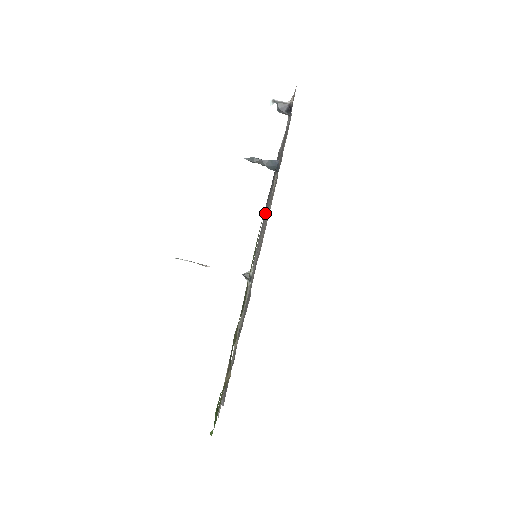
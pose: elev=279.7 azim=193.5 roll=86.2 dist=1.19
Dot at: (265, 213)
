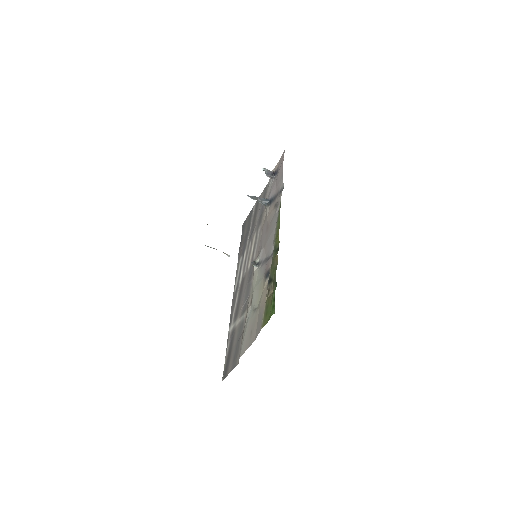
Dot at: (243, 252)
